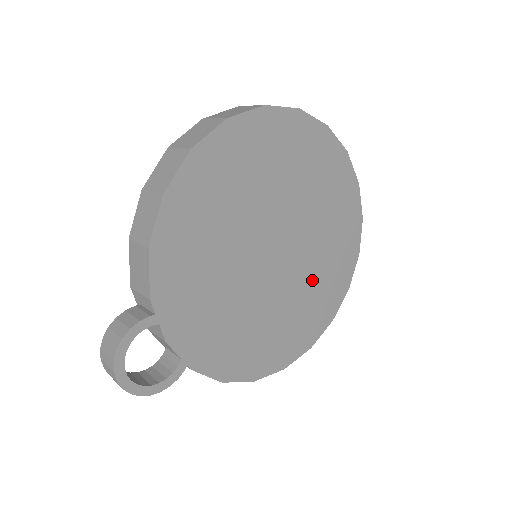
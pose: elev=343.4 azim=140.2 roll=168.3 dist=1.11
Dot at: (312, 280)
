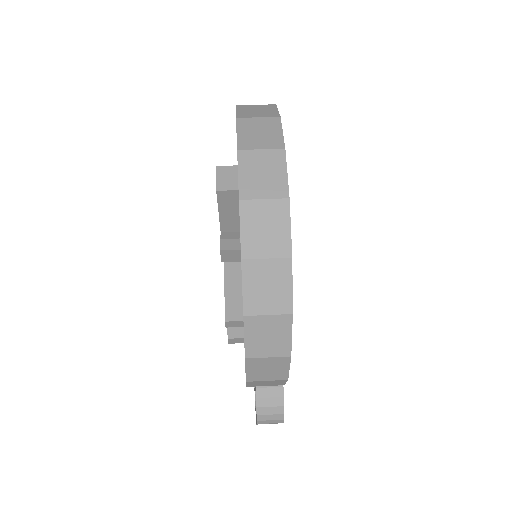
Dot at: occluded
